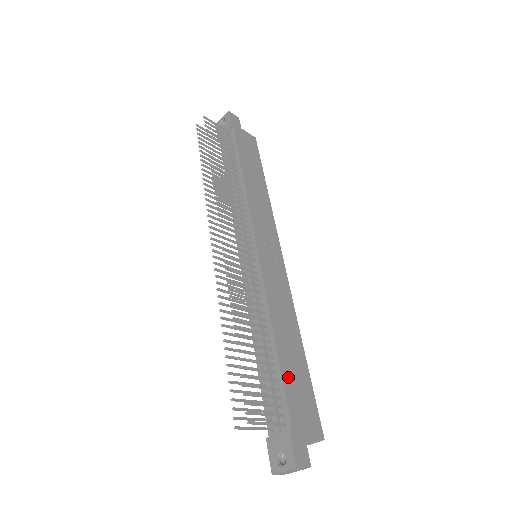
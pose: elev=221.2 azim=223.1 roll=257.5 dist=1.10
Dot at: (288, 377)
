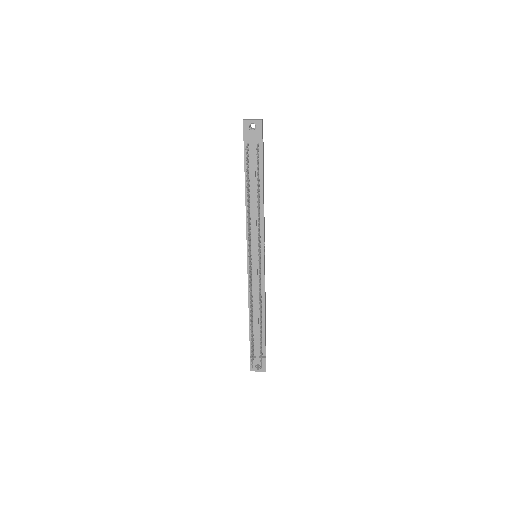
Dot at: (265, 332)
